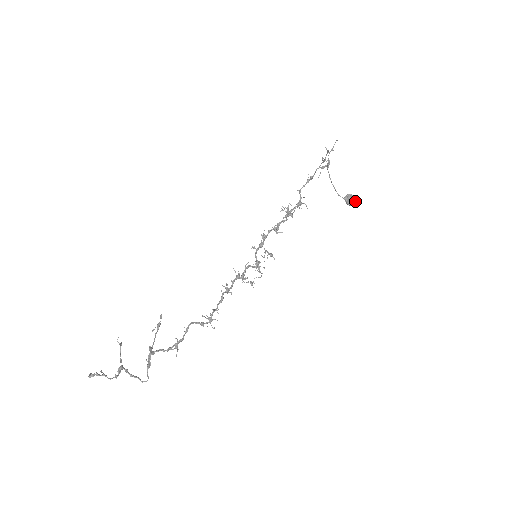
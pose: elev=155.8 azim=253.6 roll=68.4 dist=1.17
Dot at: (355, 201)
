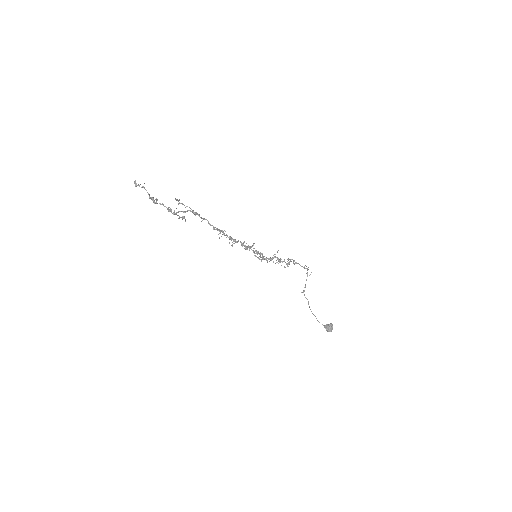
Dot at: occluded
